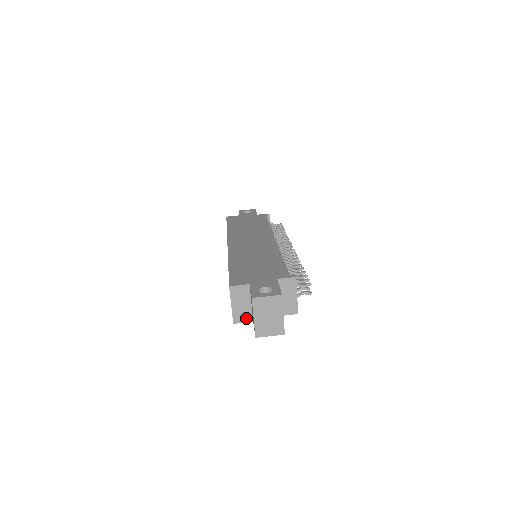
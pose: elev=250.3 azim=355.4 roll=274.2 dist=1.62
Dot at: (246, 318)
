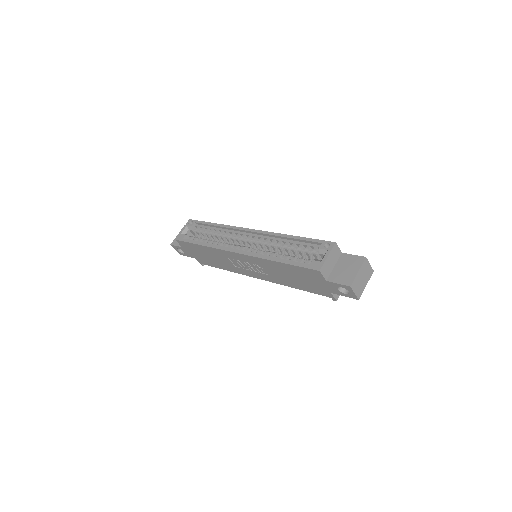
Dot at: (326, 274)
